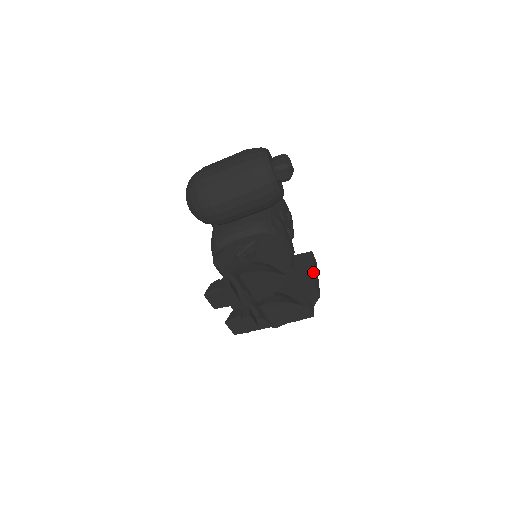
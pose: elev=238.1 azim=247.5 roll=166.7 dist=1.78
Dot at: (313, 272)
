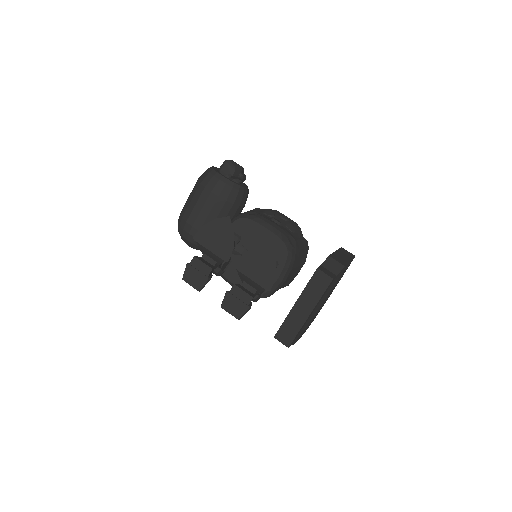
Dot at: occluded
